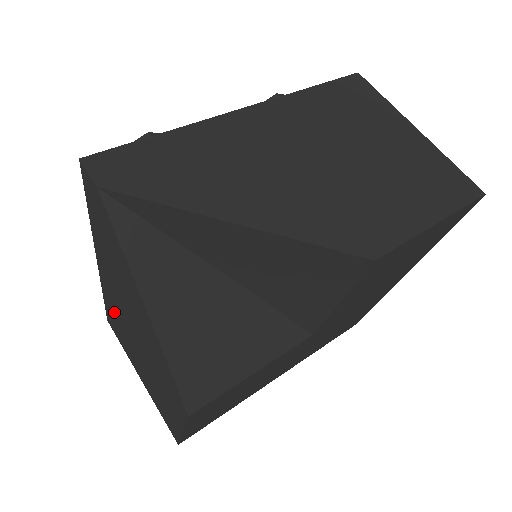
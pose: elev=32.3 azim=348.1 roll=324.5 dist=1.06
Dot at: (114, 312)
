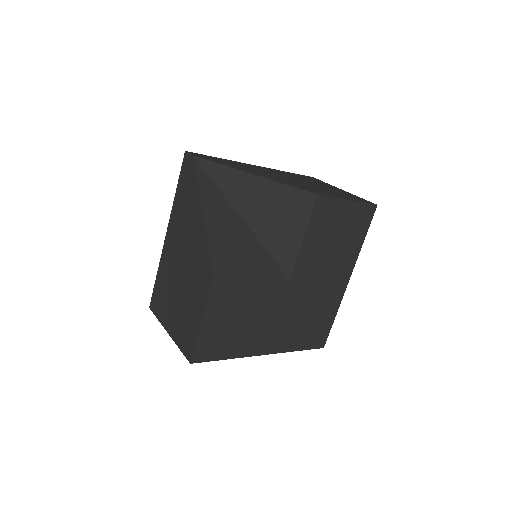
Dot at: (164, 274)
